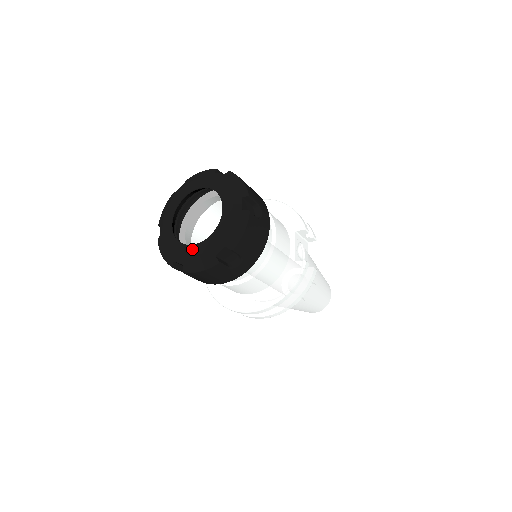
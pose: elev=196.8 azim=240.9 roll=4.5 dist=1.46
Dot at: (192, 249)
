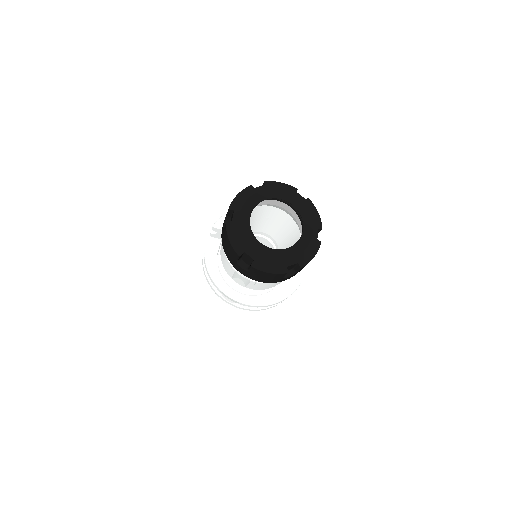
Dot at: (269, 251)
